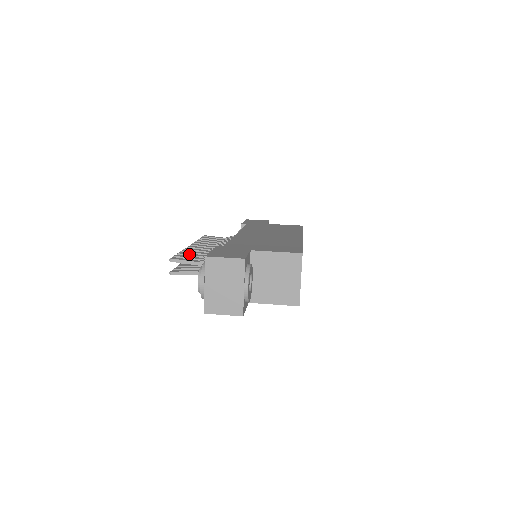
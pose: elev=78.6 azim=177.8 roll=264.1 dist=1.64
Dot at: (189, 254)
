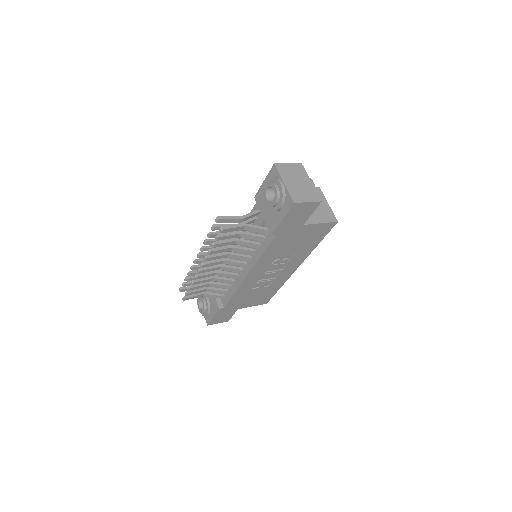
Dot at: (219, 232)
